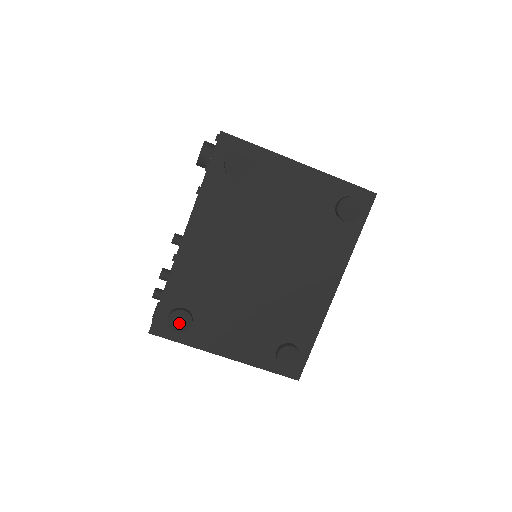
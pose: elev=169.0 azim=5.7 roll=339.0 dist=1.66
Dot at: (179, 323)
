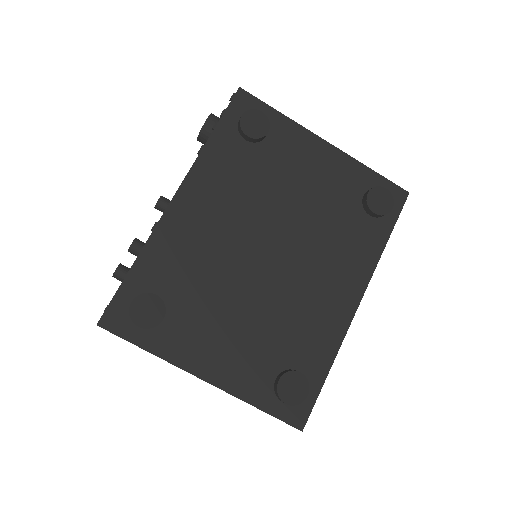
Dot at: (146, 313)
